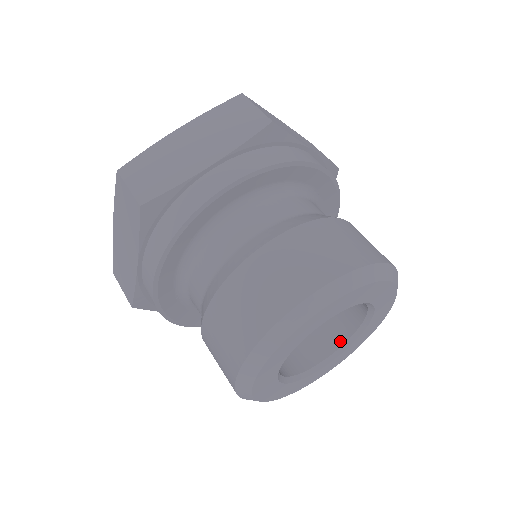
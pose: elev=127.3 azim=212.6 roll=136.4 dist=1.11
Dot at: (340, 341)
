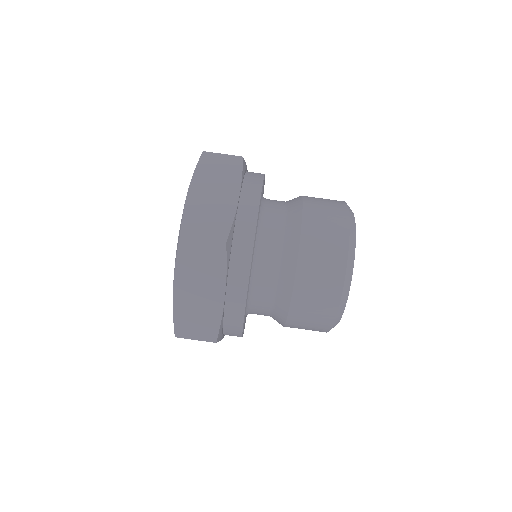
Dot at: occluded
